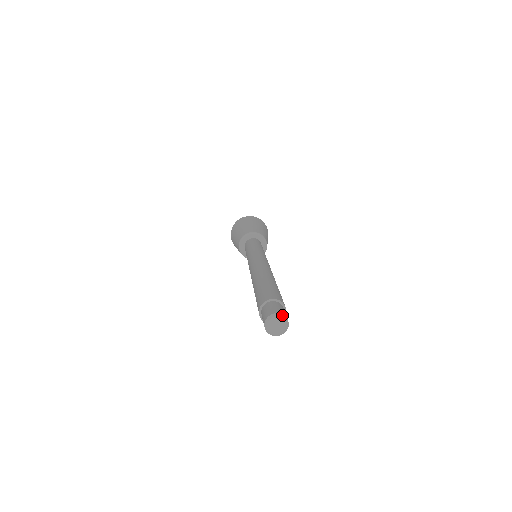
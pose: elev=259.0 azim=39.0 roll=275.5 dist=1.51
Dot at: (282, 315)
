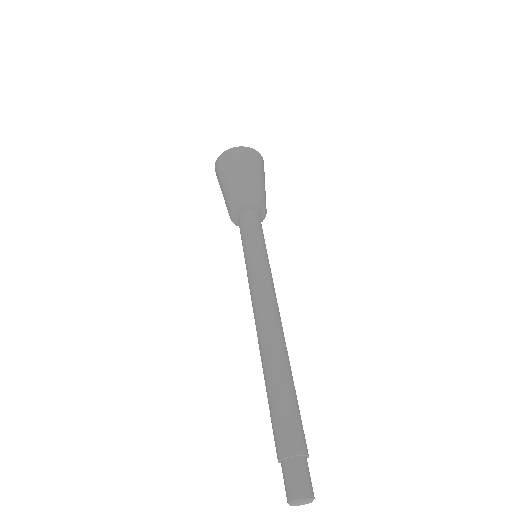
Dot at: (313, 498)
